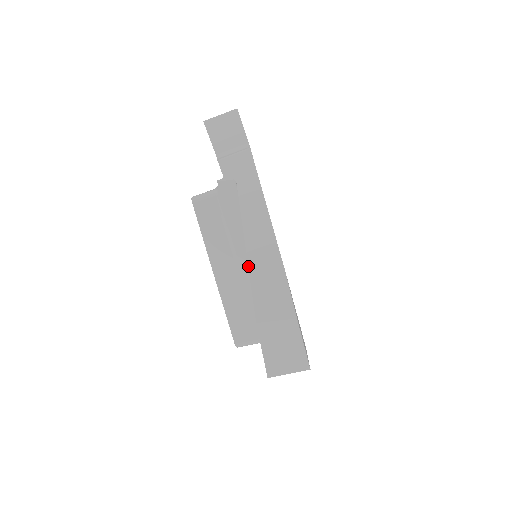
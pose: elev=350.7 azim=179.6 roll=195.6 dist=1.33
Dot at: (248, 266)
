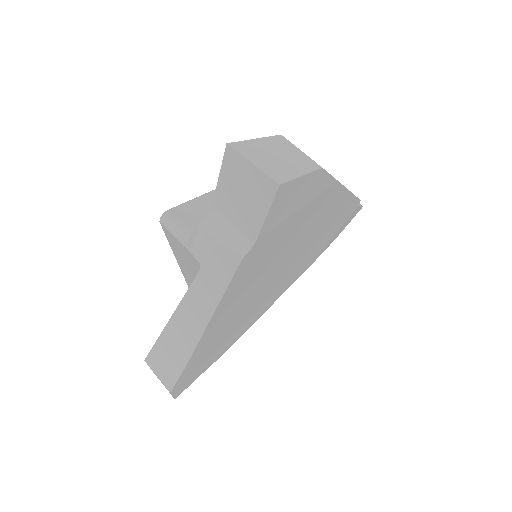
Dot at: occluded
